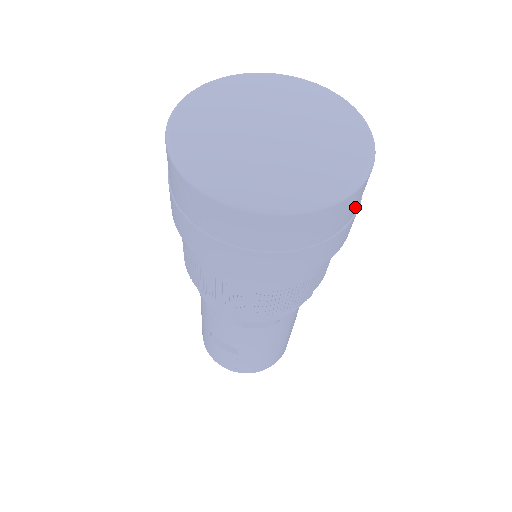
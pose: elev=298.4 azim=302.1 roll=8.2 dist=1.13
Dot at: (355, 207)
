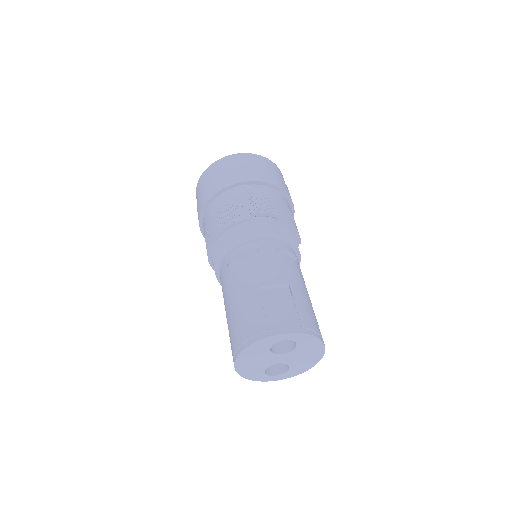
Dot at: occluded
